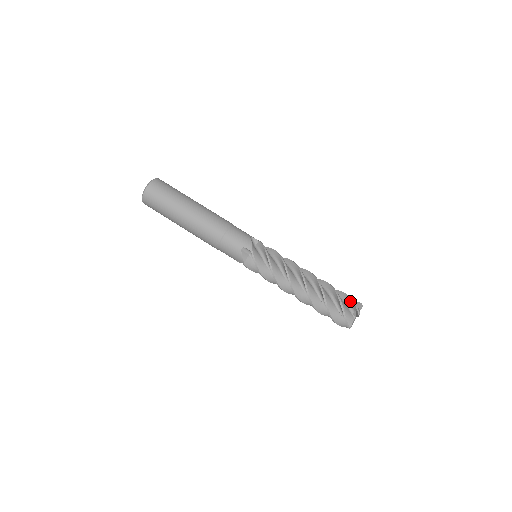
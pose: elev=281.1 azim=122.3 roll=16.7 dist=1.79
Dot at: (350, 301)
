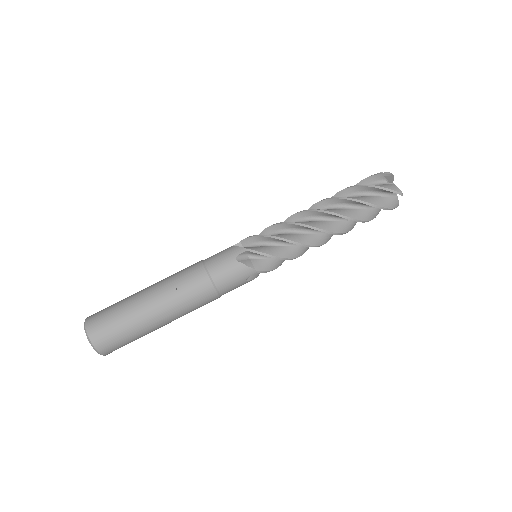
Dot at: (370, 179)
